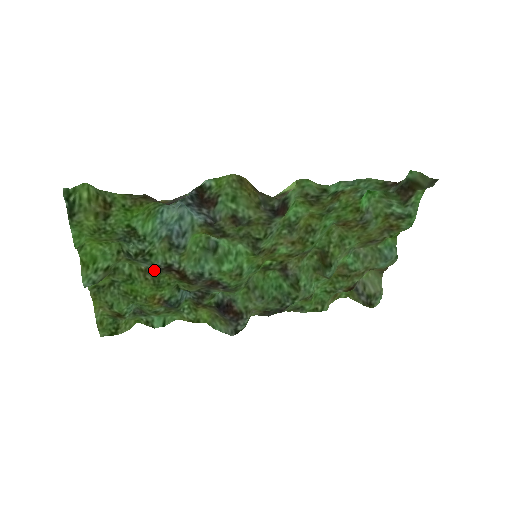
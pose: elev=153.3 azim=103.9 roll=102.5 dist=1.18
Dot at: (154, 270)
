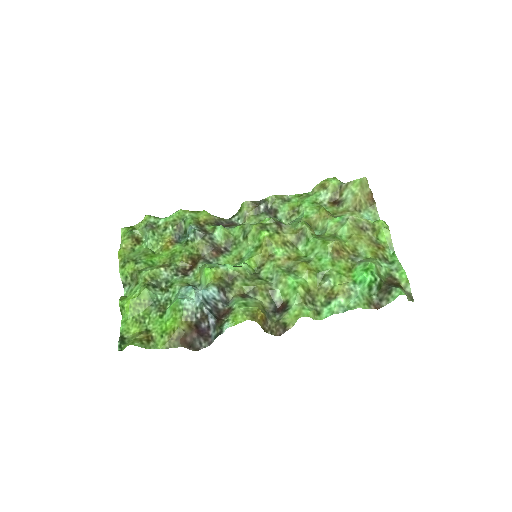
Dot at: (171, 266)
